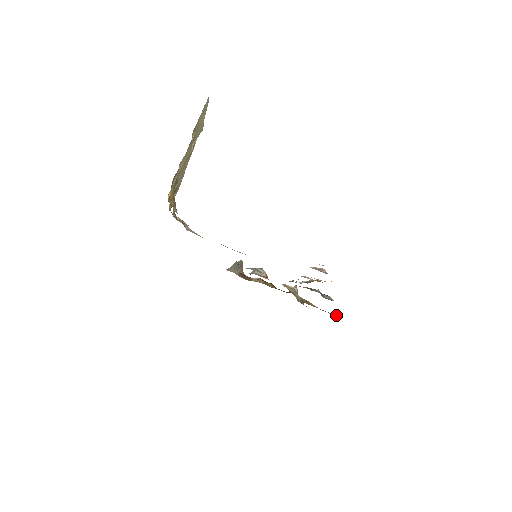
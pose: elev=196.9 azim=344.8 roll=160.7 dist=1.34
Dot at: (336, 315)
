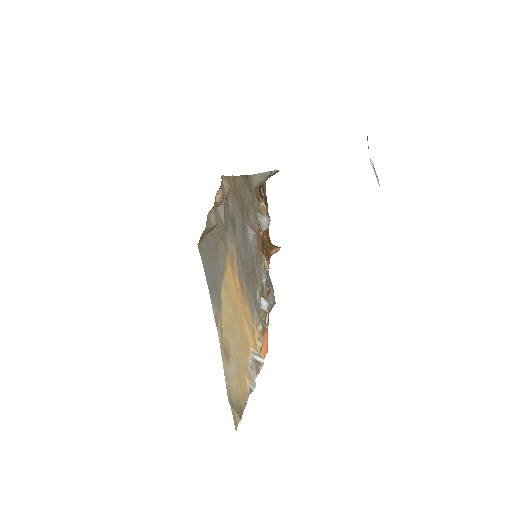
Dot at: occluded
